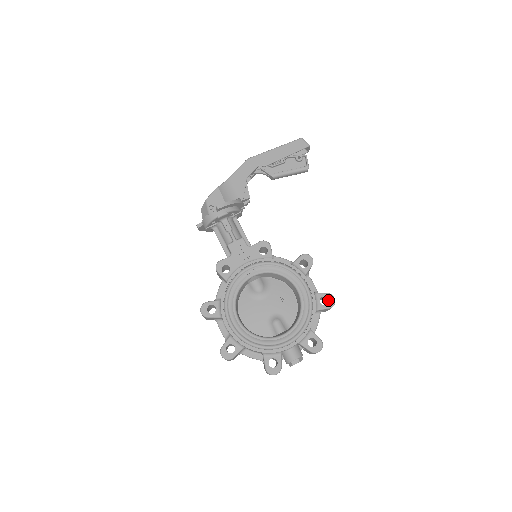
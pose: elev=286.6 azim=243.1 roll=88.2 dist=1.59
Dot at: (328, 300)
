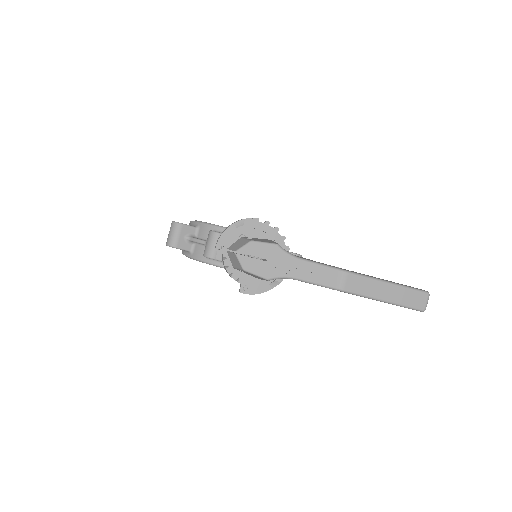
Dot at: occluded
